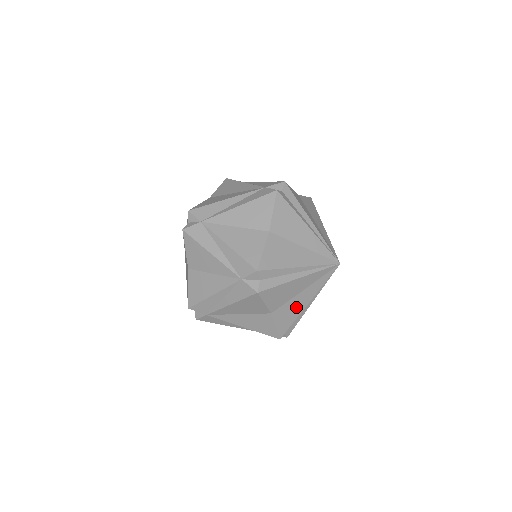
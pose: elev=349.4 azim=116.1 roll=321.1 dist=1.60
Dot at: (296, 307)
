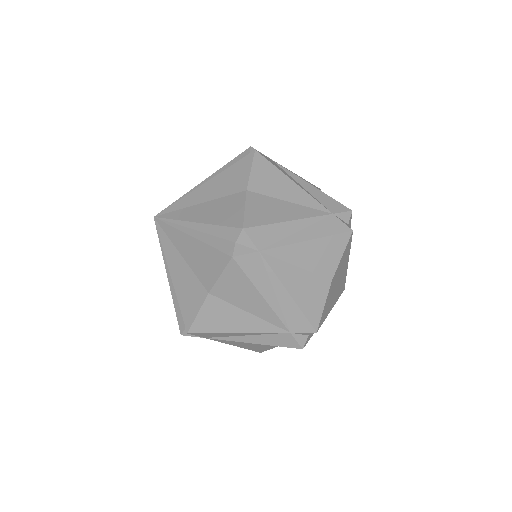
Dot at: (331, 301)
